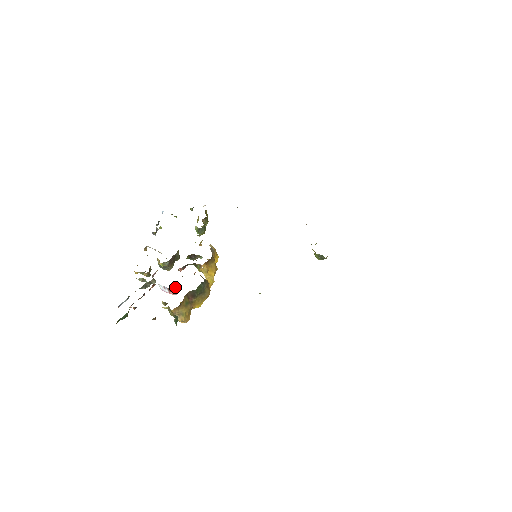
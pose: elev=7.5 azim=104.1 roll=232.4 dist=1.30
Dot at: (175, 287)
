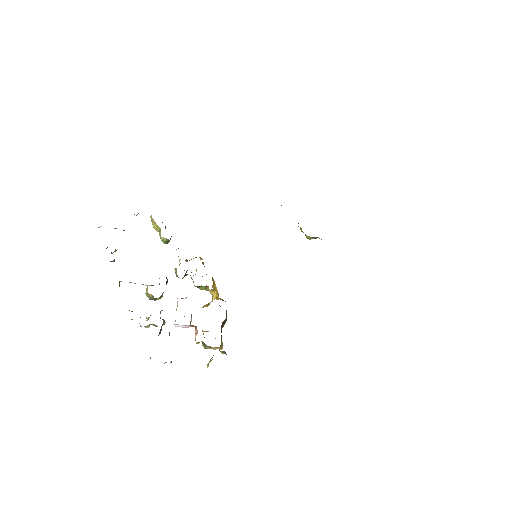
Dot at: (191, 318)
